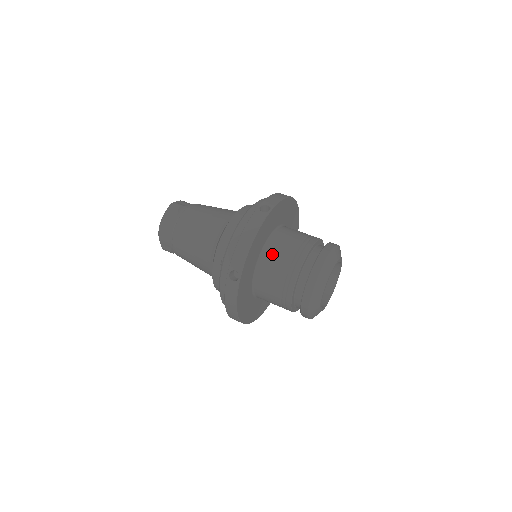
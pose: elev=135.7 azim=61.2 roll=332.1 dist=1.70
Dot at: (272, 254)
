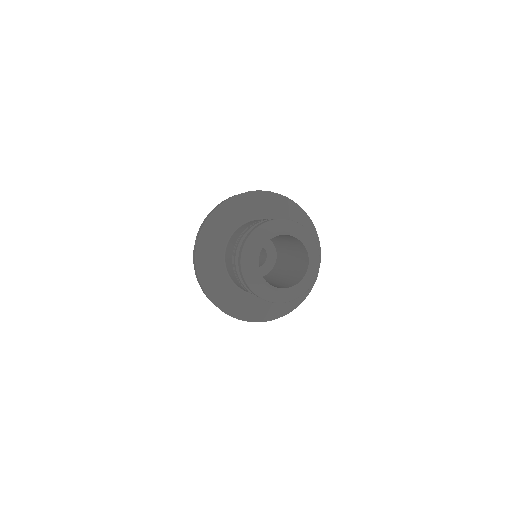
Dot at: (238, 231)
